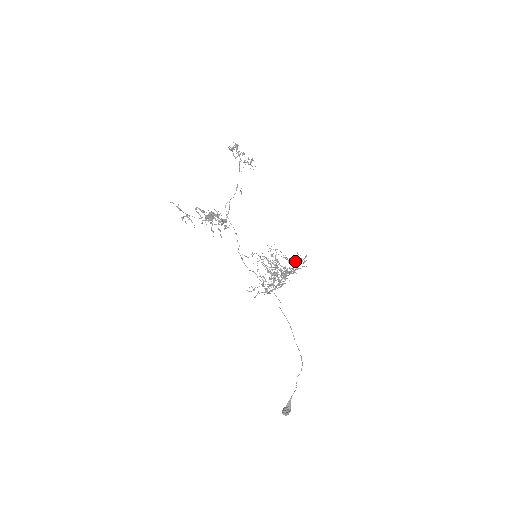
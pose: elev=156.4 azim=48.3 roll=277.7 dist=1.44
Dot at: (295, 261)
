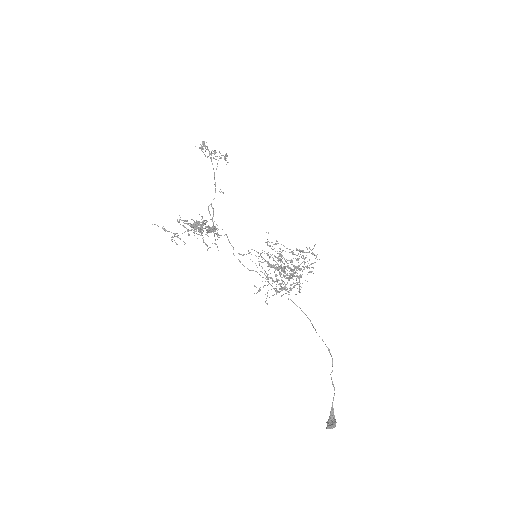
Dot at: (301, 251)
